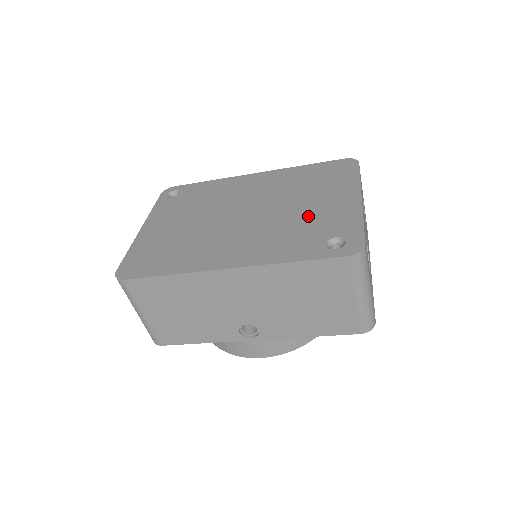
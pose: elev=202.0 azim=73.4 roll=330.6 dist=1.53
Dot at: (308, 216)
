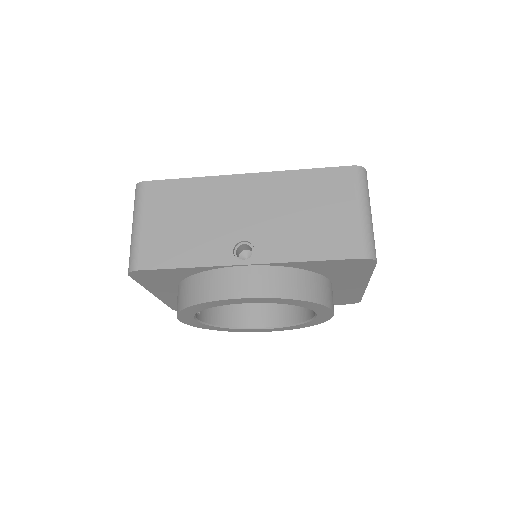
Dot at: occluded
